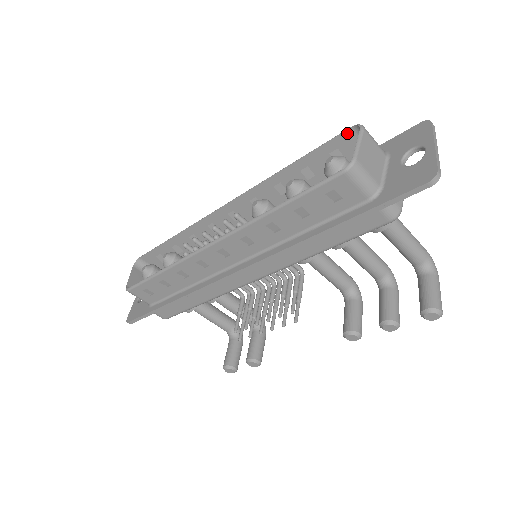
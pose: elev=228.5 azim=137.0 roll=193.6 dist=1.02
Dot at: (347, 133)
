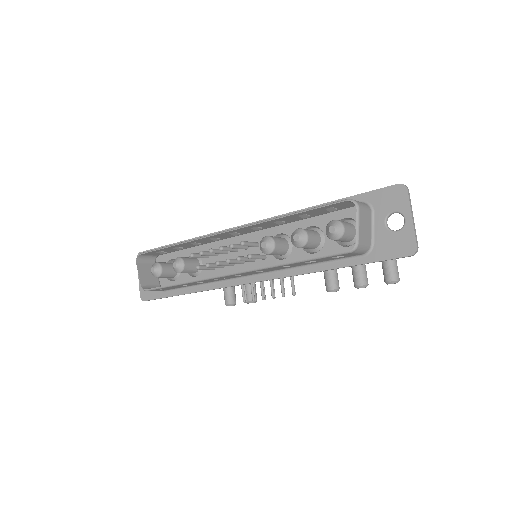
Dot at: (342, 202)
